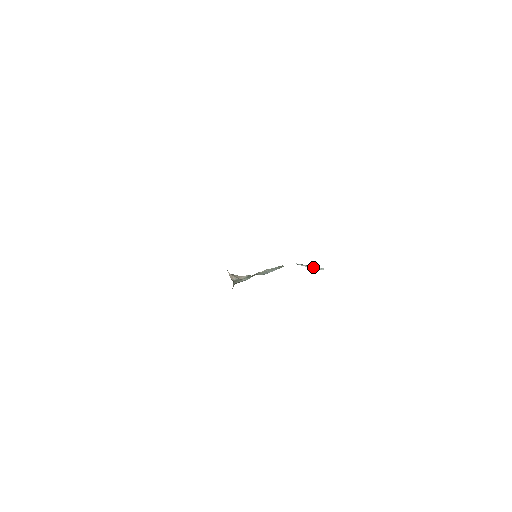
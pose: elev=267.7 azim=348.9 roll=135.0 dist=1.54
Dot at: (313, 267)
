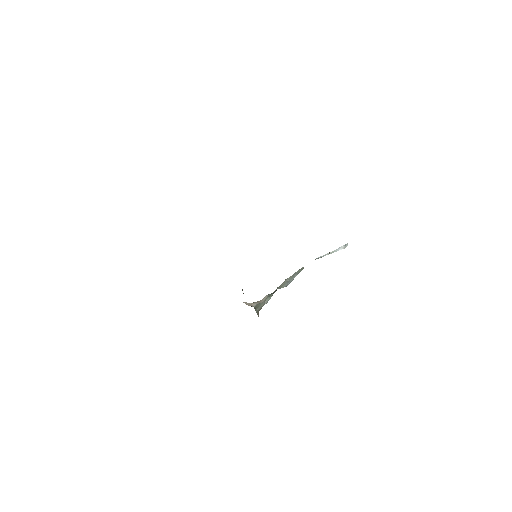
Dot at: (336, 250)
